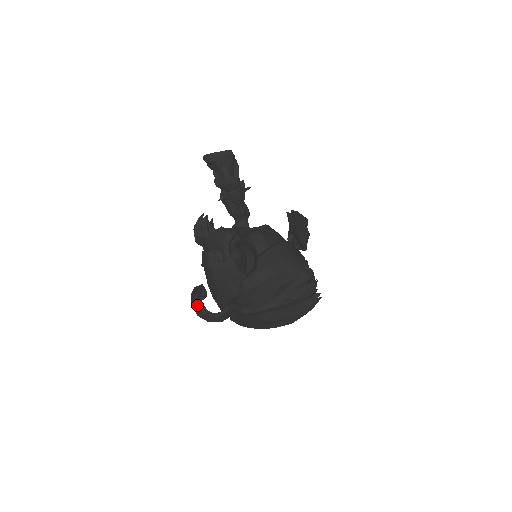
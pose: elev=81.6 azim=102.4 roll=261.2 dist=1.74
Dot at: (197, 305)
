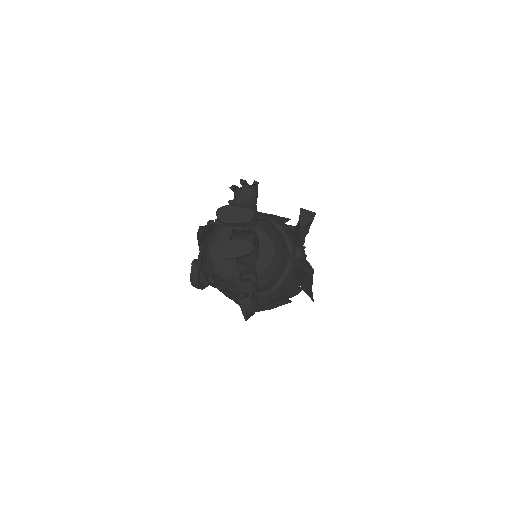
Dot at: (196, 287)
